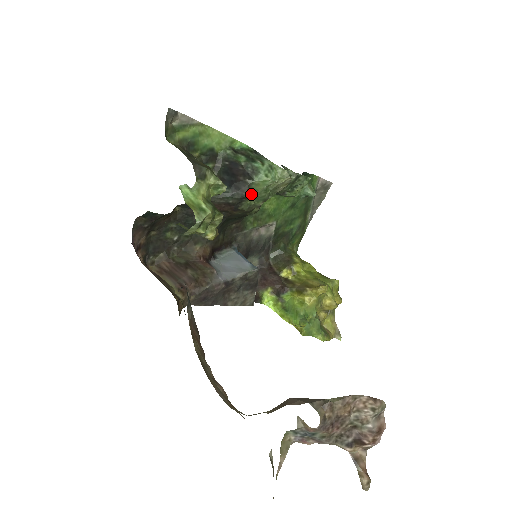
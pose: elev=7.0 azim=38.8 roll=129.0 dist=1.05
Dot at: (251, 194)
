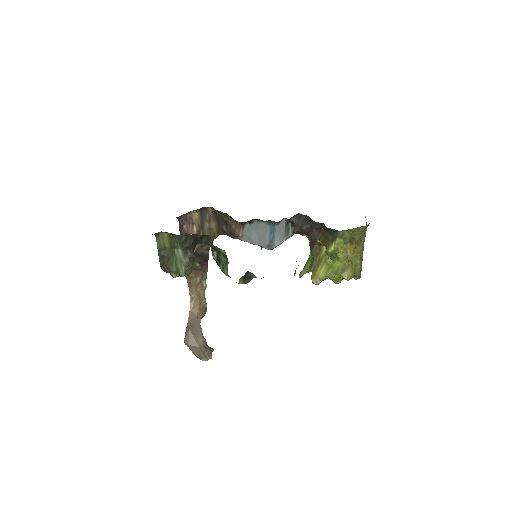
Dot at: occluded
